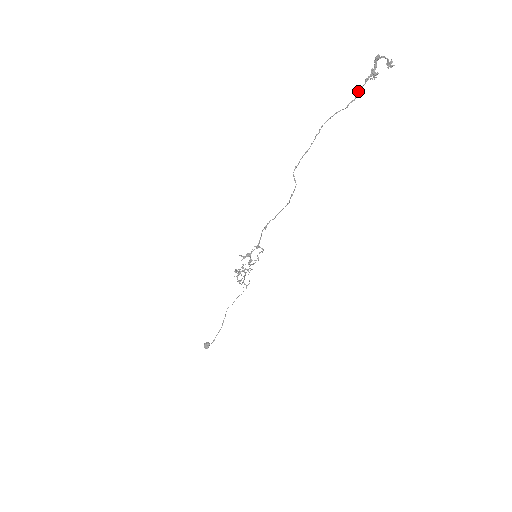
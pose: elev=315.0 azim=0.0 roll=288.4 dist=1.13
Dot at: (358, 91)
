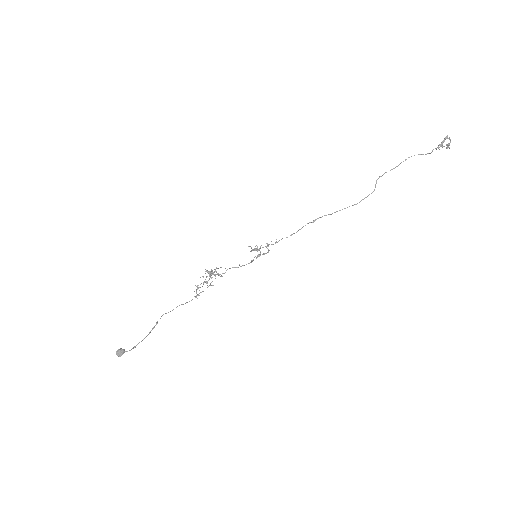
Dot at: occluded
